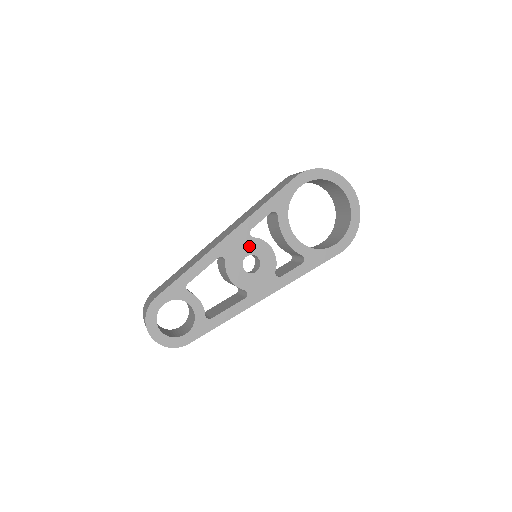
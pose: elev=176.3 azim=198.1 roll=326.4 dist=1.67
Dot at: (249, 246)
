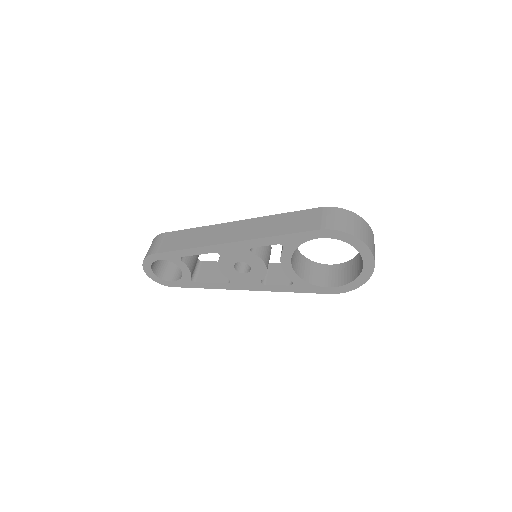
Dot at: (246, 256)
